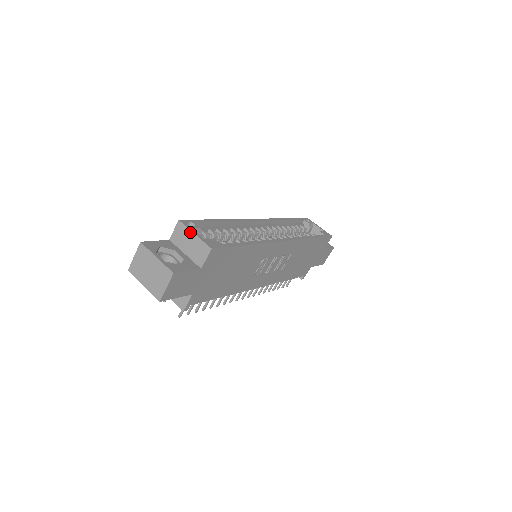
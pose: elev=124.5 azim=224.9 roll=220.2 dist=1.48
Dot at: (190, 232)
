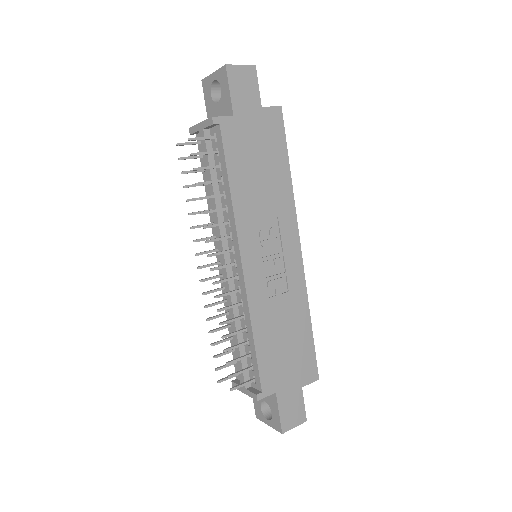
Dot at: occluded
